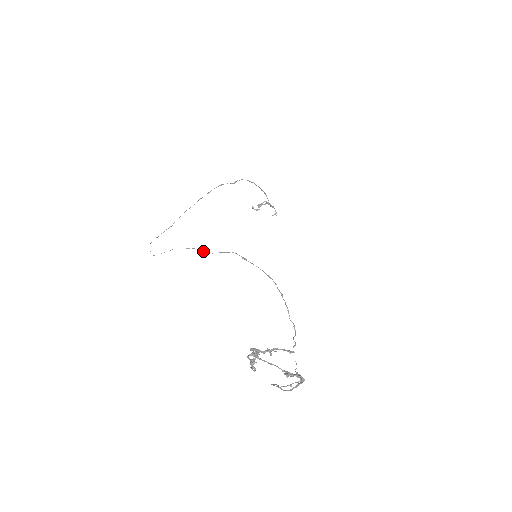
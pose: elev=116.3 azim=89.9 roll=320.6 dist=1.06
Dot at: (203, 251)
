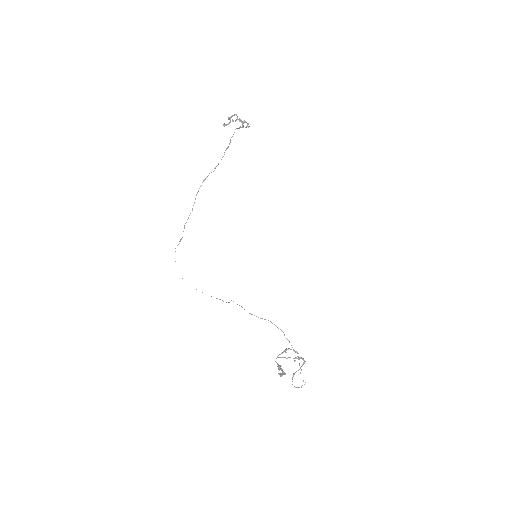
Dot at: occluded
